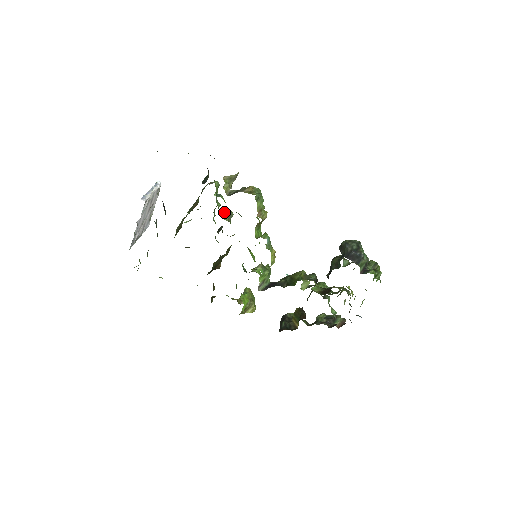
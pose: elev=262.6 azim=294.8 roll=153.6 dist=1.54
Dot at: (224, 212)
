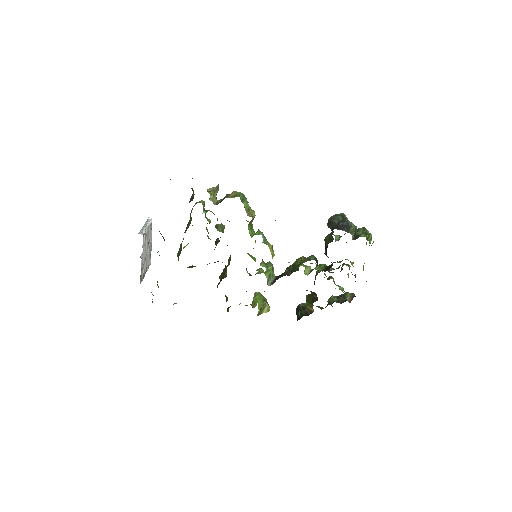
Dot at: (216, 225)
